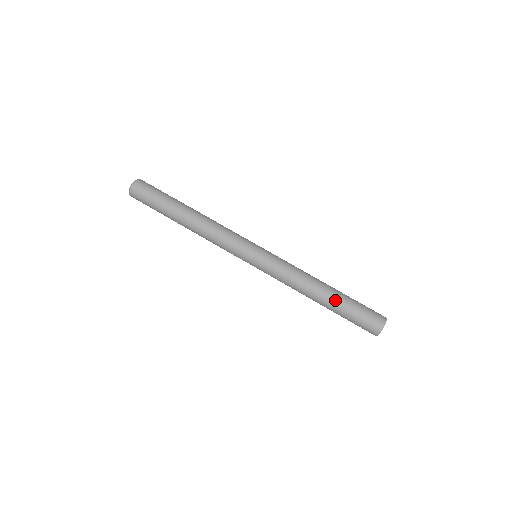
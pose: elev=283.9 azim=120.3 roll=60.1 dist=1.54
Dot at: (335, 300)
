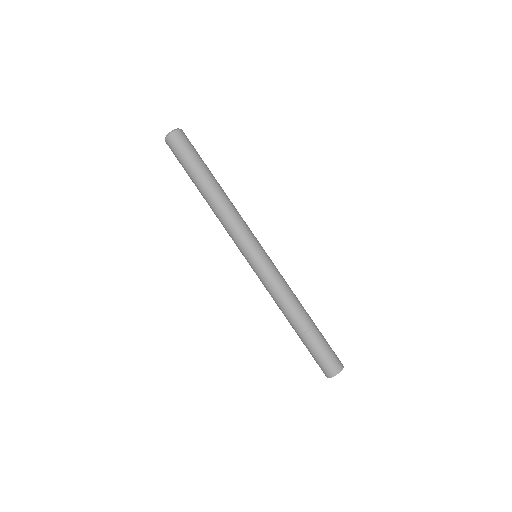
Dot at: (312, 327)
